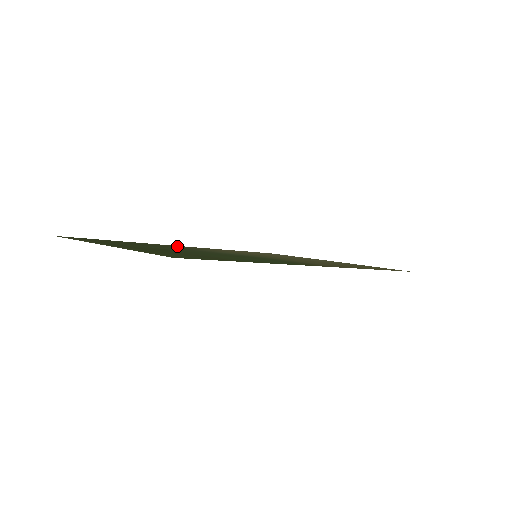
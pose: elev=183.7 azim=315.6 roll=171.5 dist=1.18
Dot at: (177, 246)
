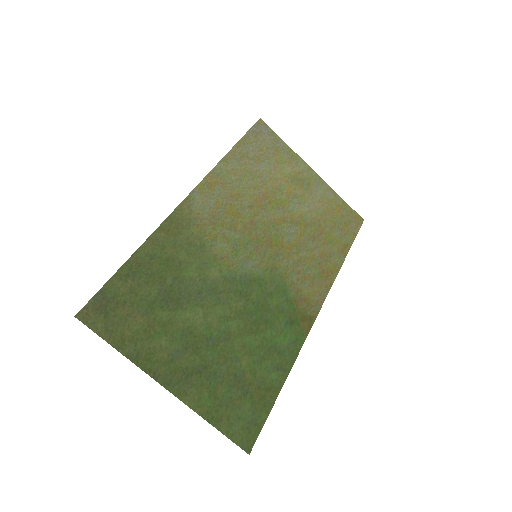
Dot at: (177, 230)
